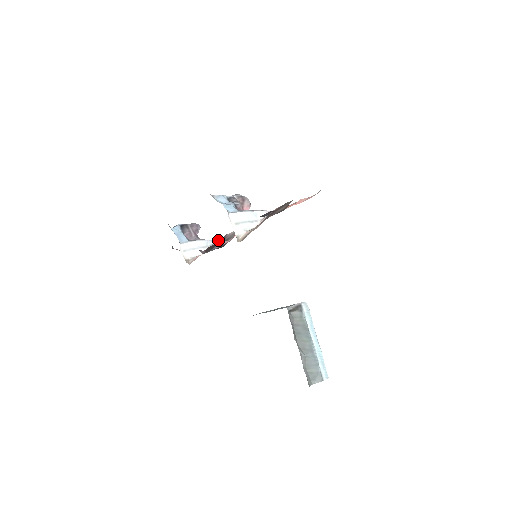
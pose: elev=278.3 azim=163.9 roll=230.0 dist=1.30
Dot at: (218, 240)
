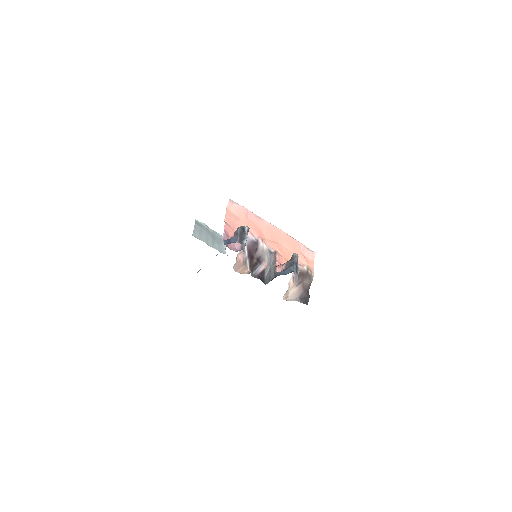
Dot at: (249, 240)
